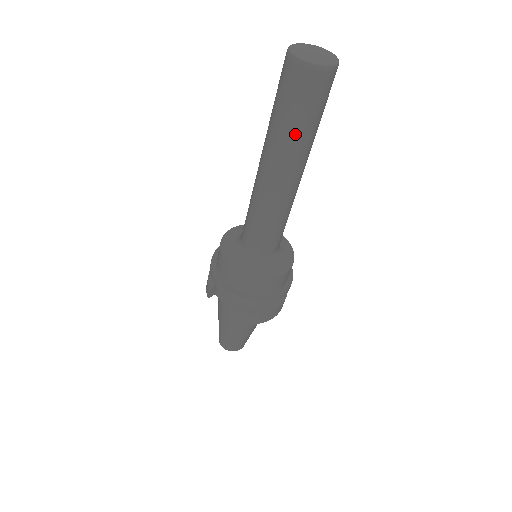
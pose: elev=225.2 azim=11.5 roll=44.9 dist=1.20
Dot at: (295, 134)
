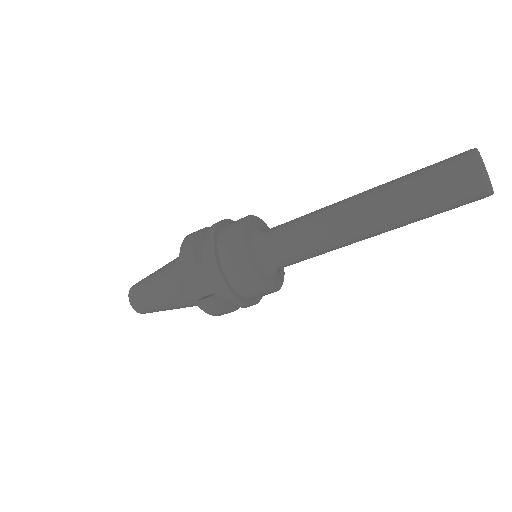
Dot at: (420, 215)
